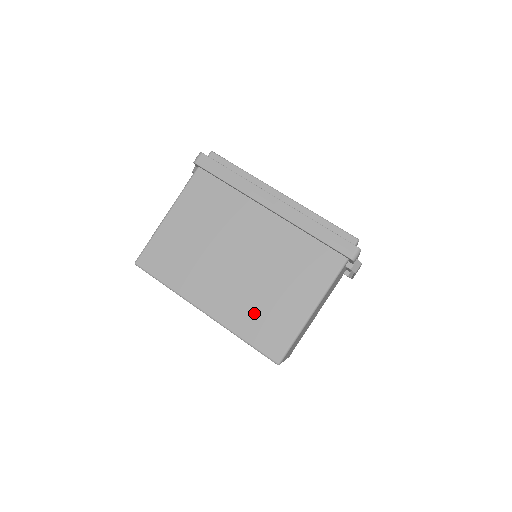
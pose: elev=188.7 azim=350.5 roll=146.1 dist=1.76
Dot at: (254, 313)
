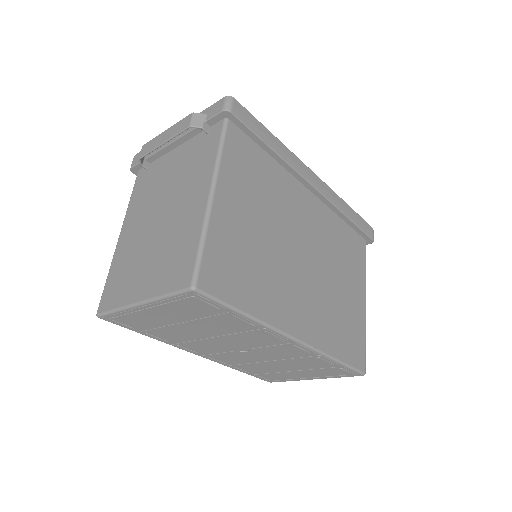
Dot at: (335, 322)
